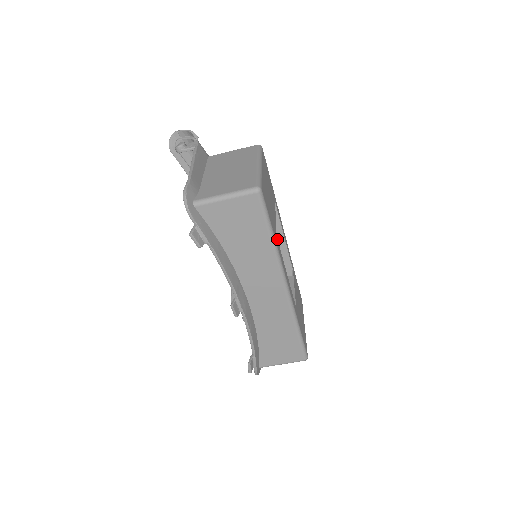
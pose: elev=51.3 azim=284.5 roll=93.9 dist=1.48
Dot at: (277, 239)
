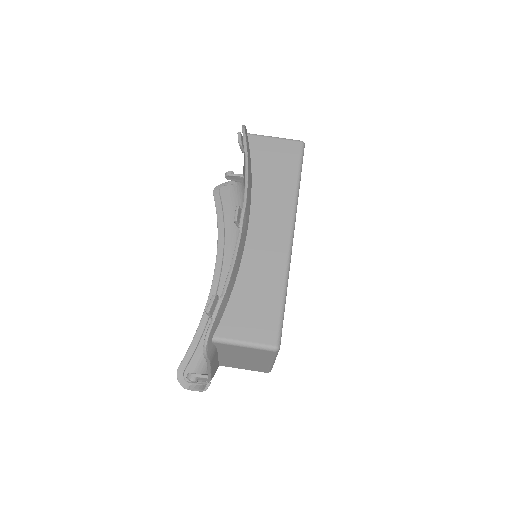
Dot at: occluded
